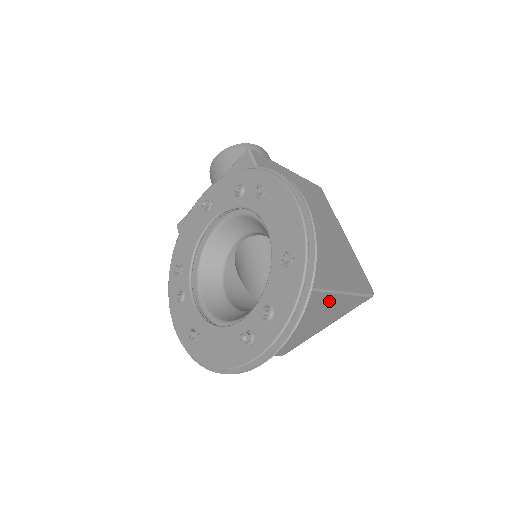
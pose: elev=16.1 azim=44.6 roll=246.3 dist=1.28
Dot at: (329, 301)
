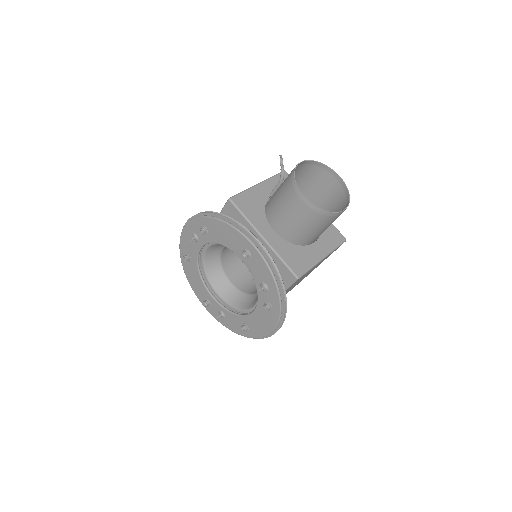
Dot at: occluded
